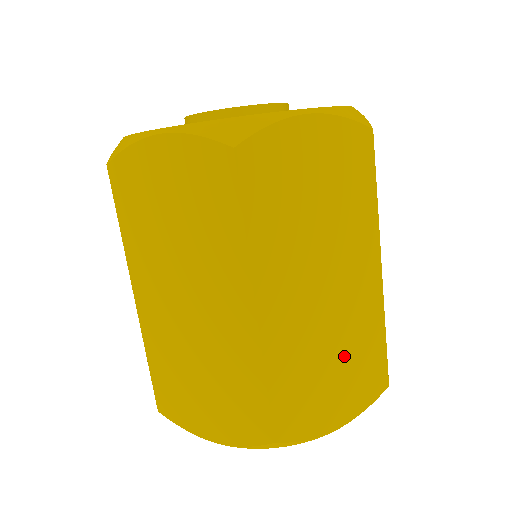
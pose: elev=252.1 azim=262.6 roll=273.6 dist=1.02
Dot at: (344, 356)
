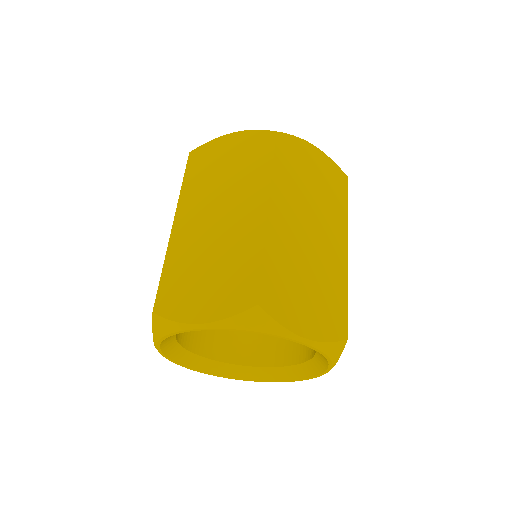
Dot at: (317, 286)
